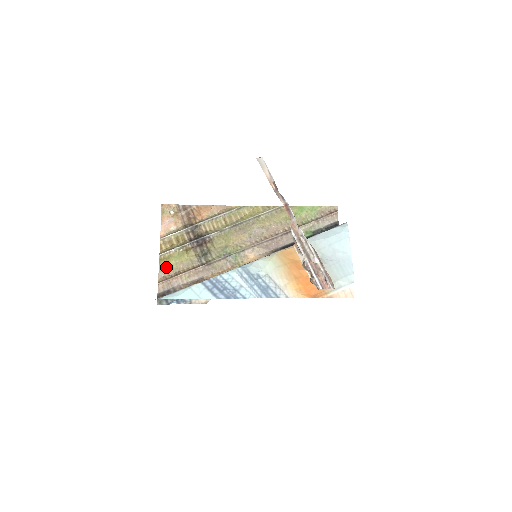
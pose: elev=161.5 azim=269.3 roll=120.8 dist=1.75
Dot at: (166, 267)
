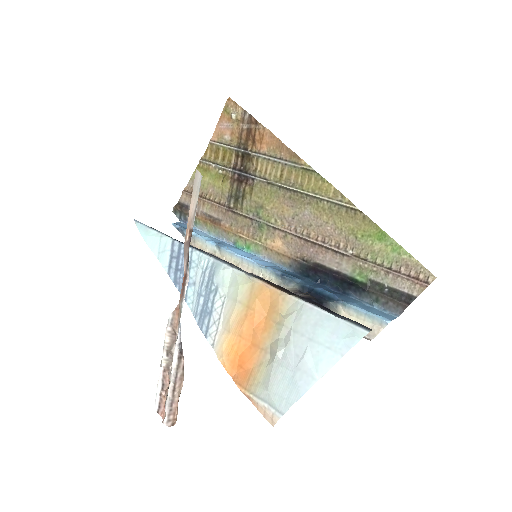
Dot at: occluded
